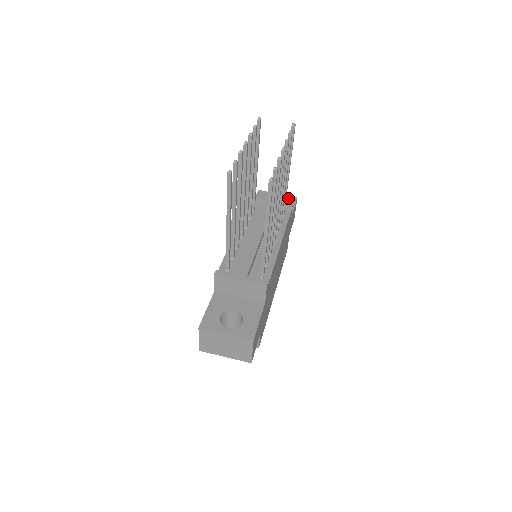
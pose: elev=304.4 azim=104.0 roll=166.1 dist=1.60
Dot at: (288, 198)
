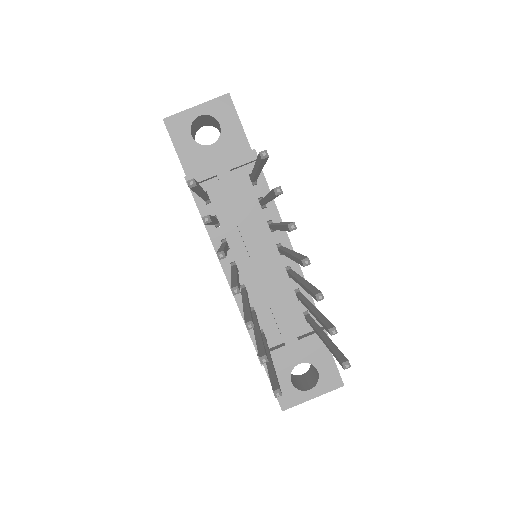
Dot at: (218, 107)
